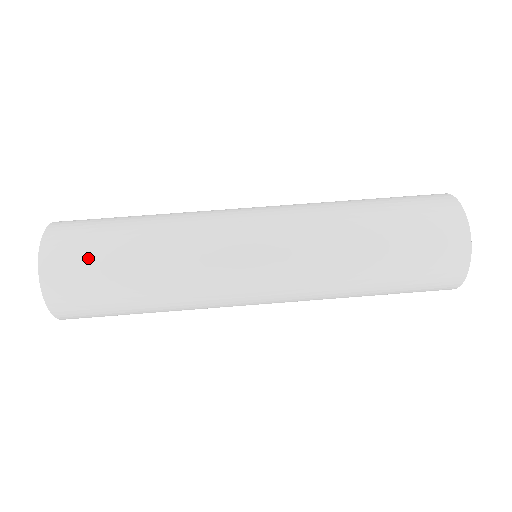
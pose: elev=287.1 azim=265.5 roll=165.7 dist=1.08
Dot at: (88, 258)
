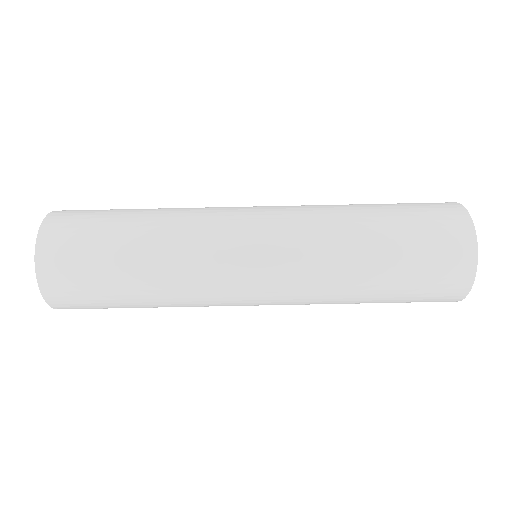
Dot at: (100, 308)
